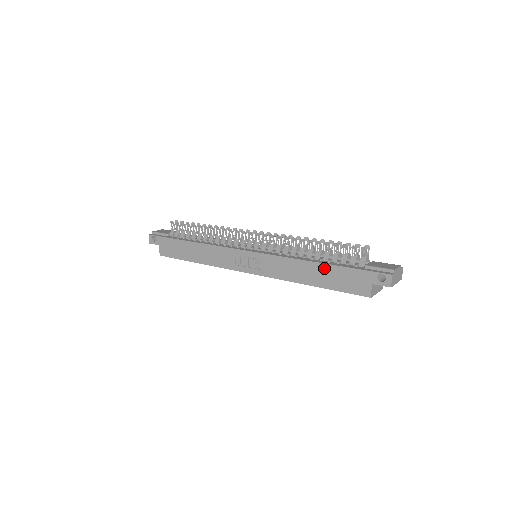
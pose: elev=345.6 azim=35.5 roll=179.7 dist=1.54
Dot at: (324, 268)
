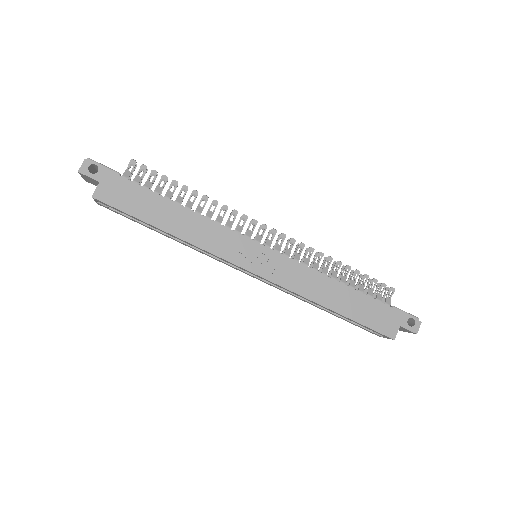
Dot at: (356, 296)
